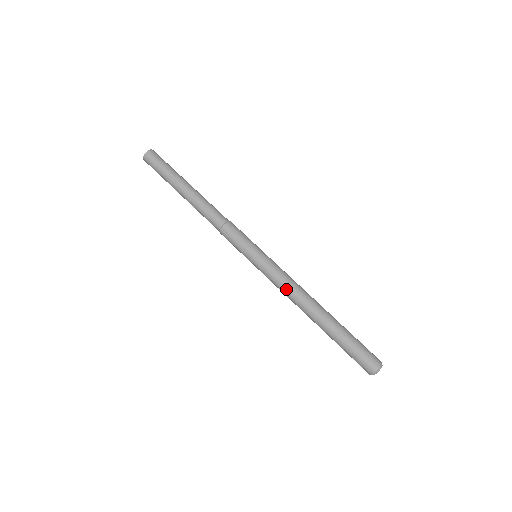
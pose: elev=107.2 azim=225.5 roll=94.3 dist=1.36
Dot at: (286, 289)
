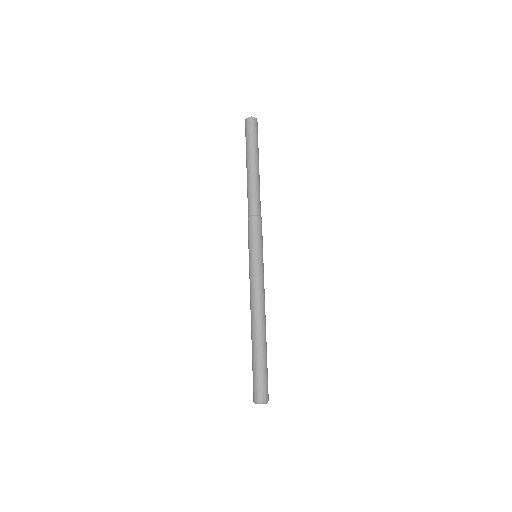
Dot at: (253, 296)
